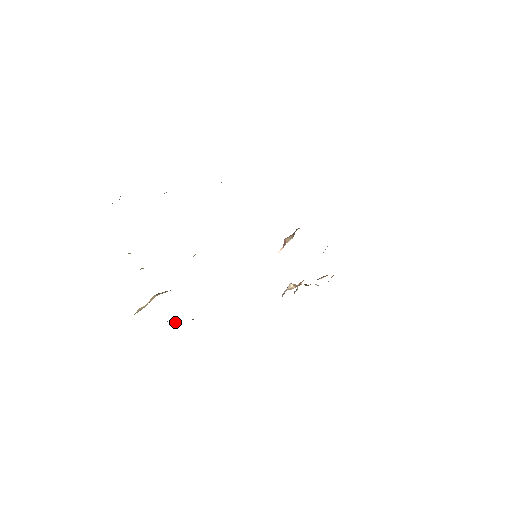
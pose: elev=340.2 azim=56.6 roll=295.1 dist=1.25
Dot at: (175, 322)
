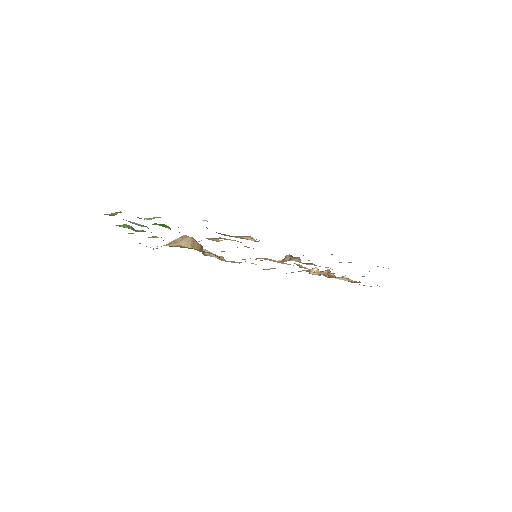
Dot at: occluded
